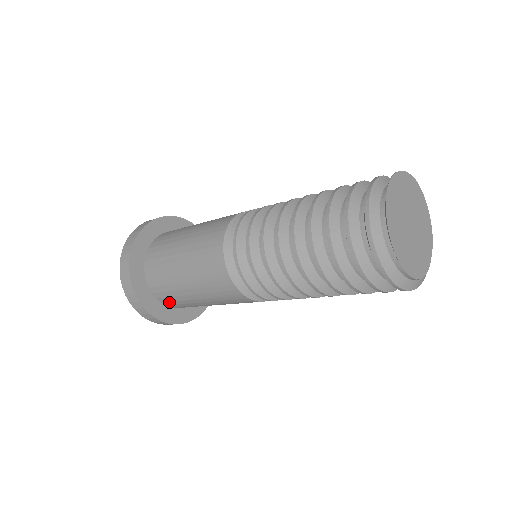
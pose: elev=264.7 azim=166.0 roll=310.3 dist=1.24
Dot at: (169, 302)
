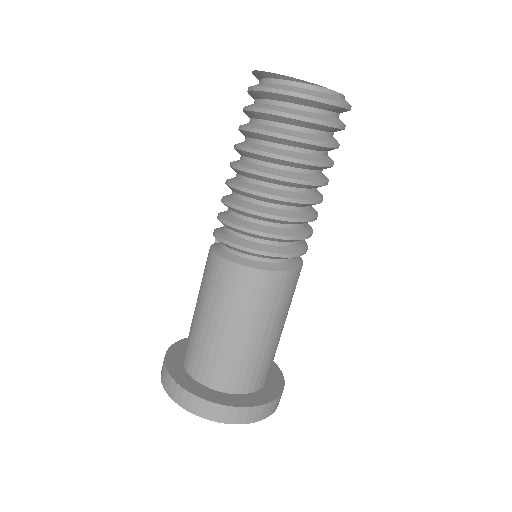
Dot at: (244, 382)
